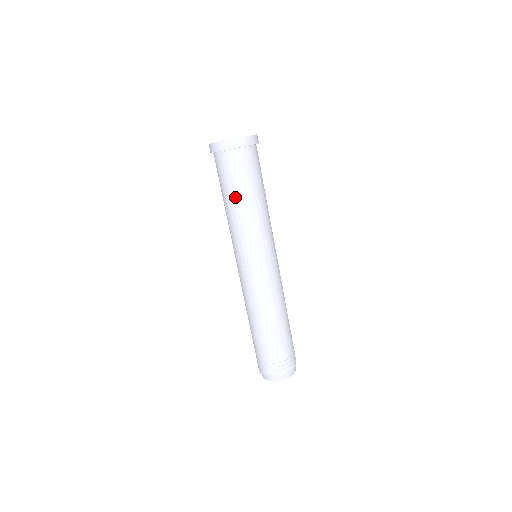
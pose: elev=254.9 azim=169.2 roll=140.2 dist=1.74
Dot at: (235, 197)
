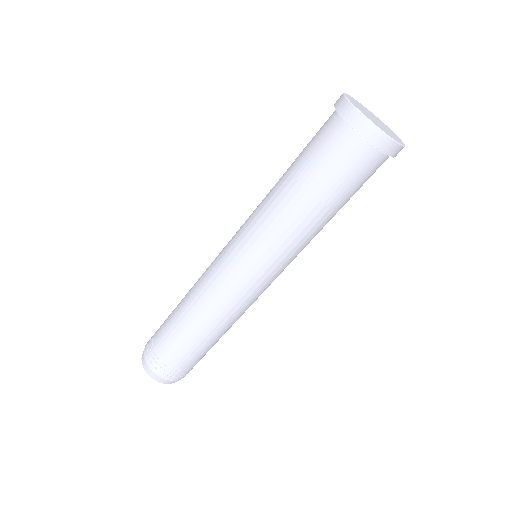
Dot at: (302, 185)
